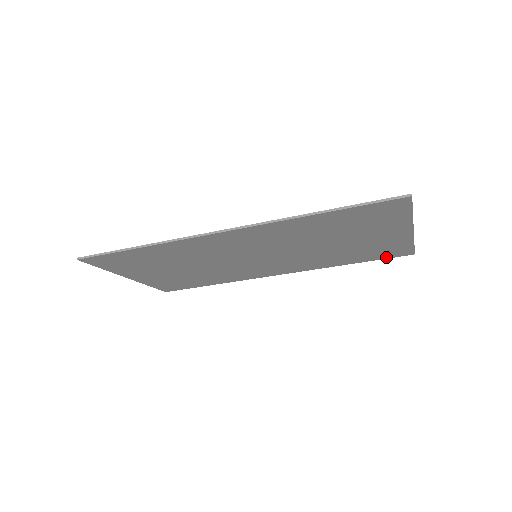
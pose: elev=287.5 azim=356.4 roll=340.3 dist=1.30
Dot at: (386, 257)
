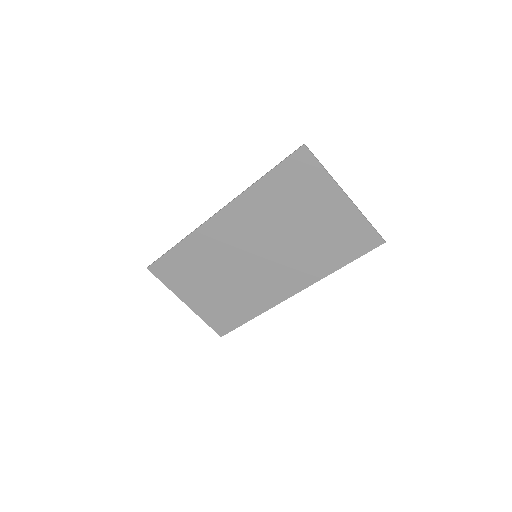
Dot at: (363, 251)
